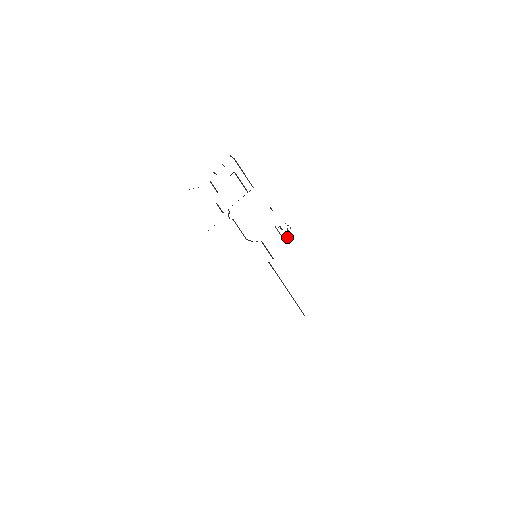
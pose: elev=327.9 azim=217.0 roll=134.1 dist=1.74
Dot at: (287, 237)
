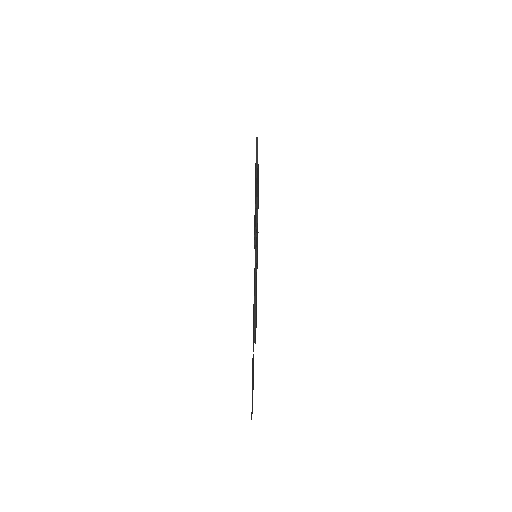
Dot at: (255, 243)
